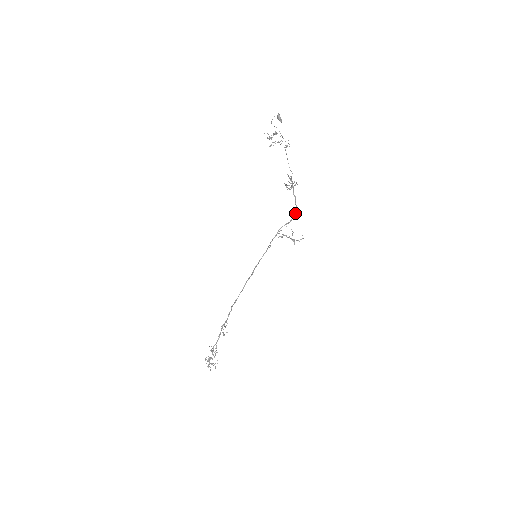
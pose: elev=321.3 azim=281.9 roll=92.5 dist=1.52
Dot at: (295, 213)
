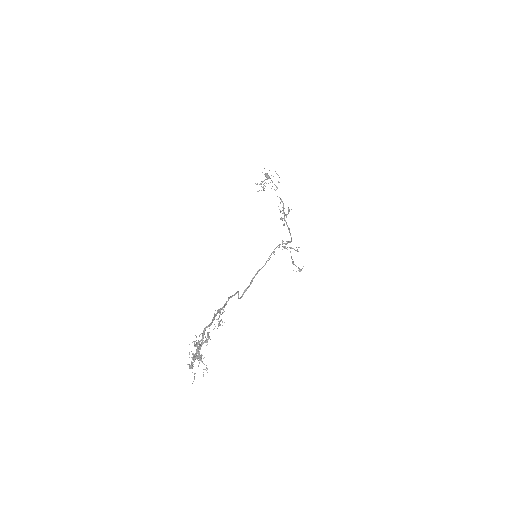
Dot at: (291, 240)
